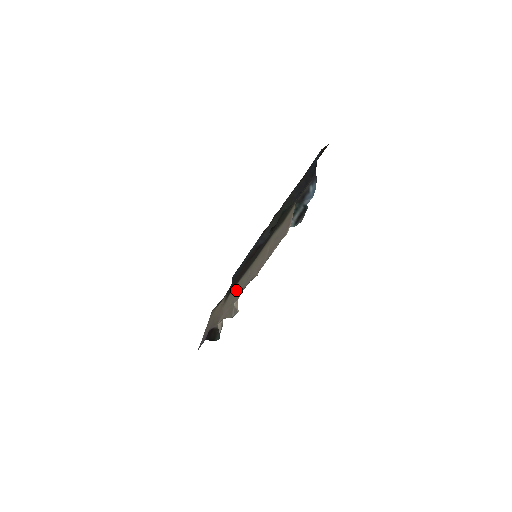
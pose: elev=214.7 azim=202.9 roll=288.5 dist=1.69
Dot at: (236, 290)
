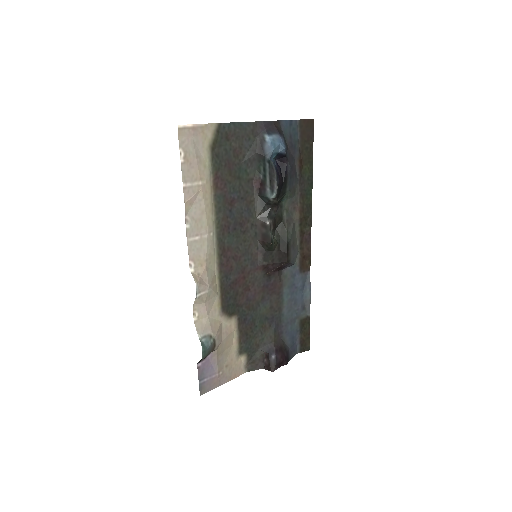
Dot at: (213, 275)
